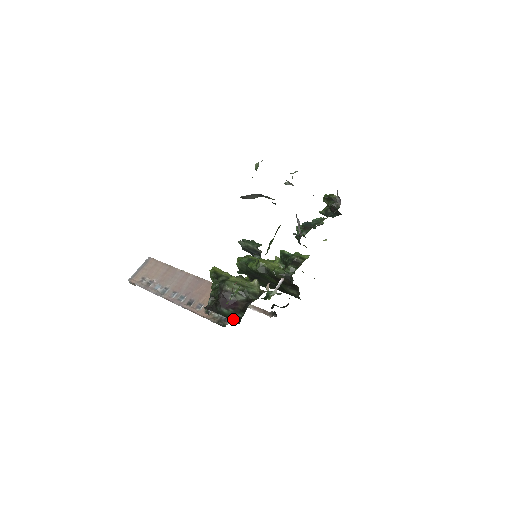
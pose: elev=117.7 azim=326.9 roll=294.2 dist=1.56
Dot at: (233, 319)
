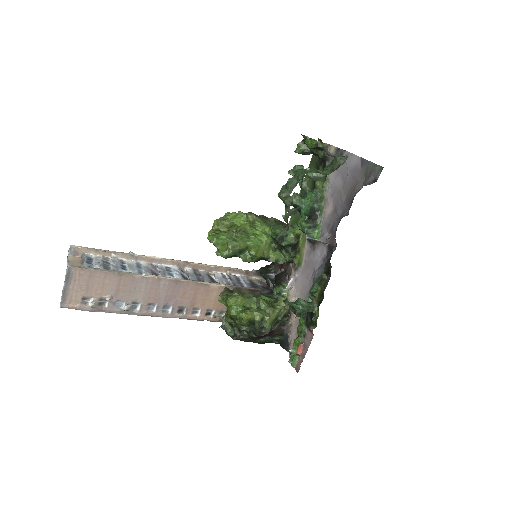
Dot at: (271, 342)
